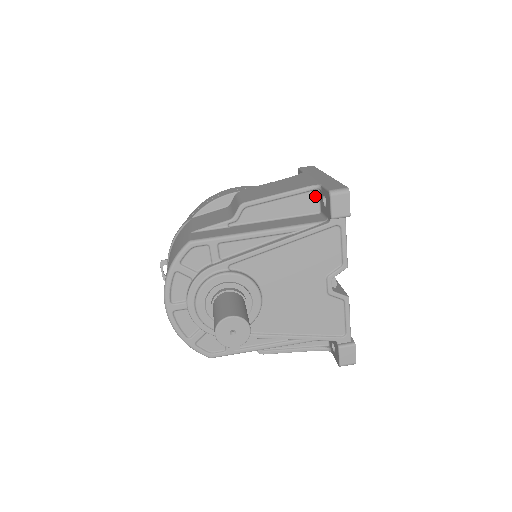
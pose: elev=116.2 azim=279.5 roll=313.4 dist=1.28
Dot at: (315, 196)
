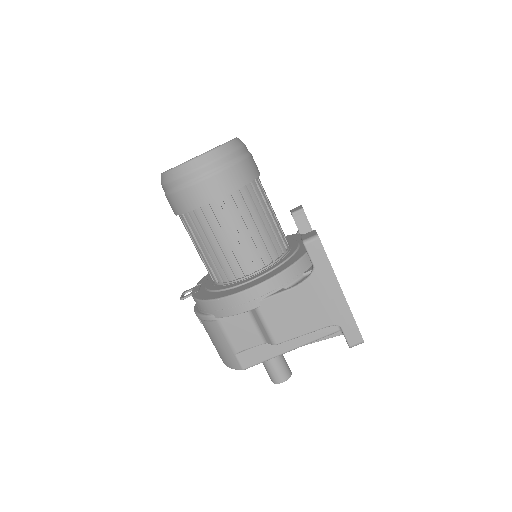
Dot at: occluded
